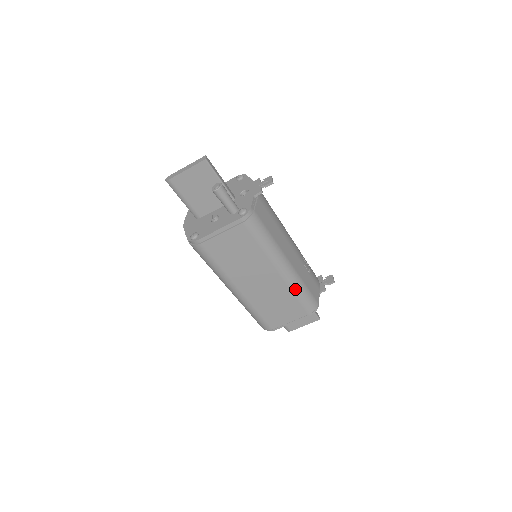
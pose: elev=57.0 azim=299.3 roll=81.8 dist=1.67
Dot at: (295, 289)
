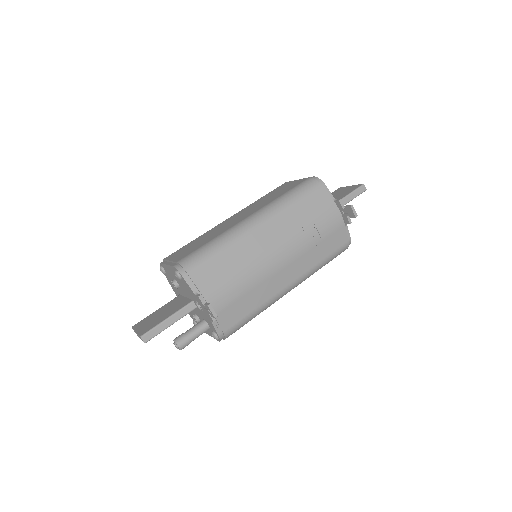
Dot at: occluded
